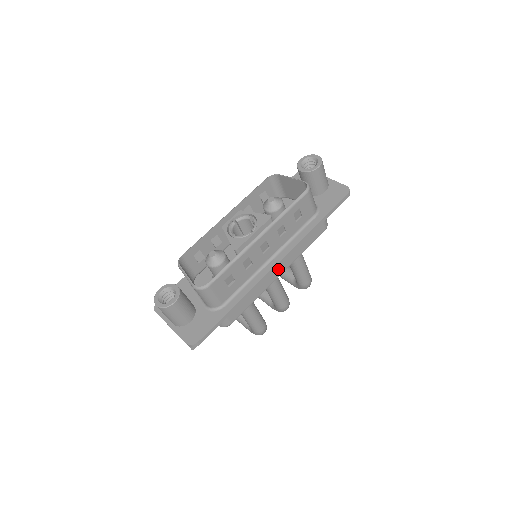
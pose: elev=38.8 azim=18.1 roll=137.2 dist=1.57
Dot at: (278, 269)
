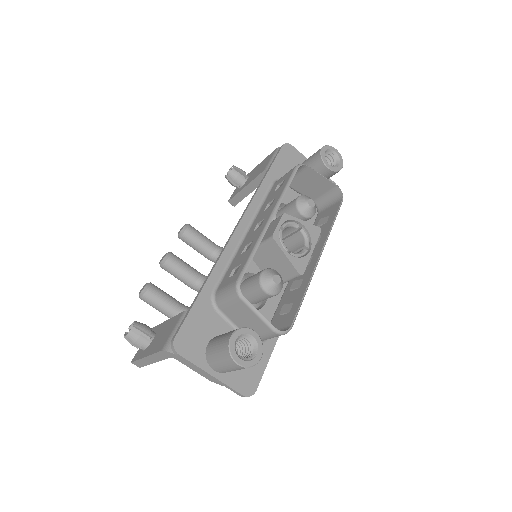
Dot at: occluded
